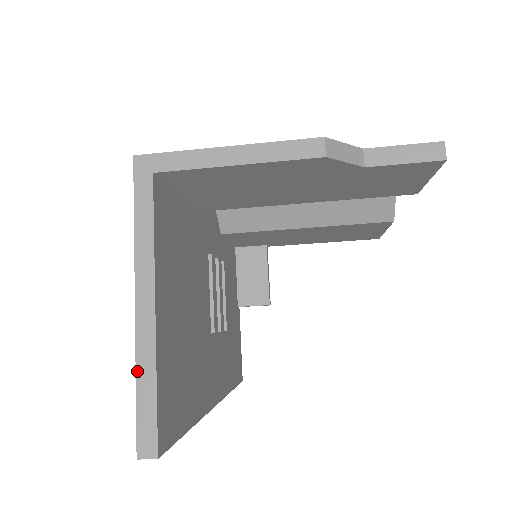
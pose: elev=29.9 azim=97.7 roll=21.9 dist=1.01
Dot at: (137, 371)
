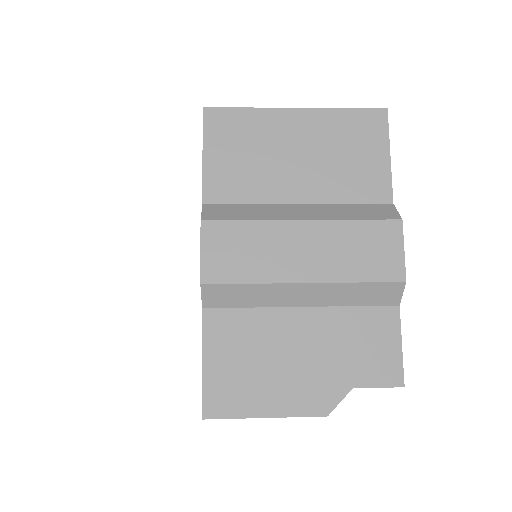
Dot at: occluded
